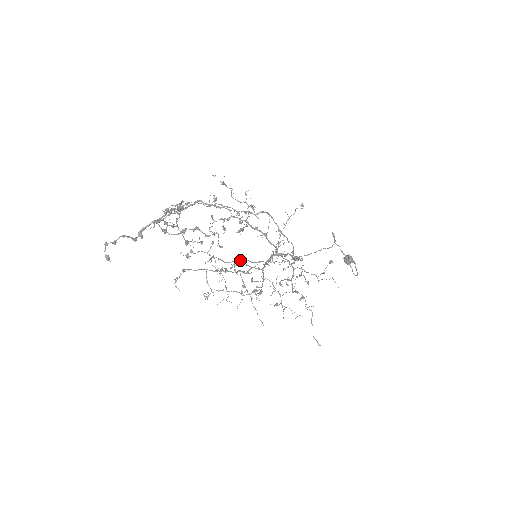
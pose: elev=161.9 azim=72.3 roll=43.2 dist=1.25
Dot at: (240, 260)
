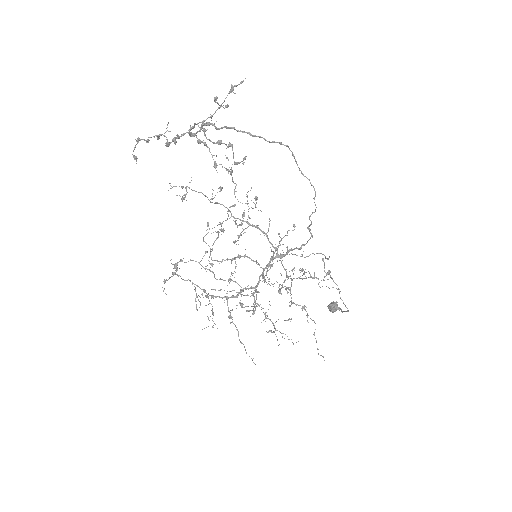
Dot at: (241, 256)
